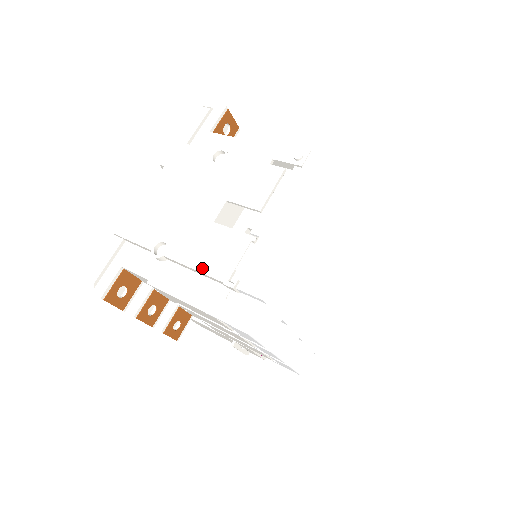
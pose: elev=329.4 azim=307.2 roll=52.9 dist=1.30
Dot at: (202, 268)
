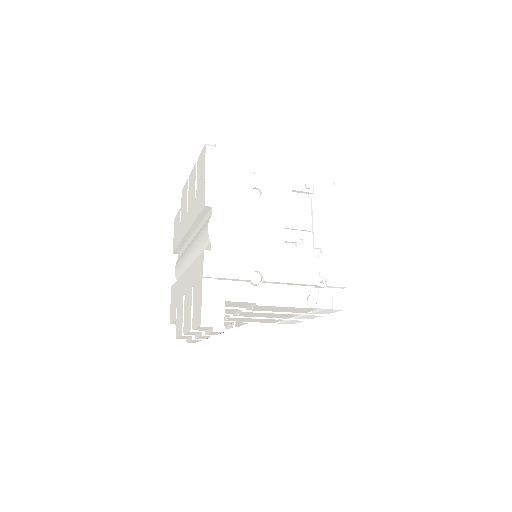
Dot at: (298, 281)
